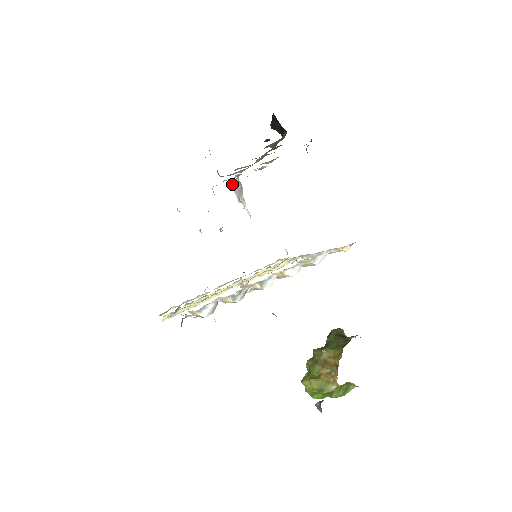
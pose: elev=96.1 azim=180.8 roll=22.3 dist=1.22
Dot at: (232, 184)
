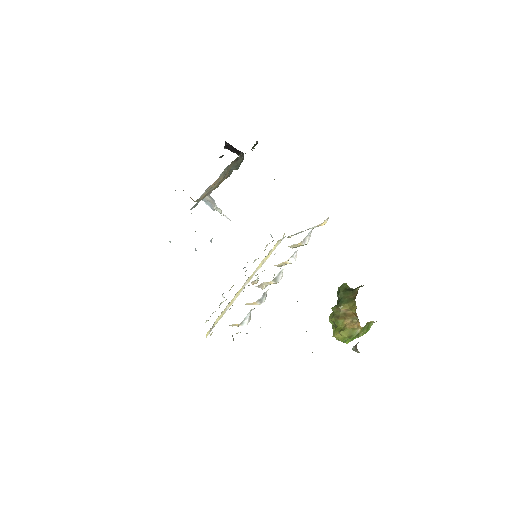
Dot at: occluded
